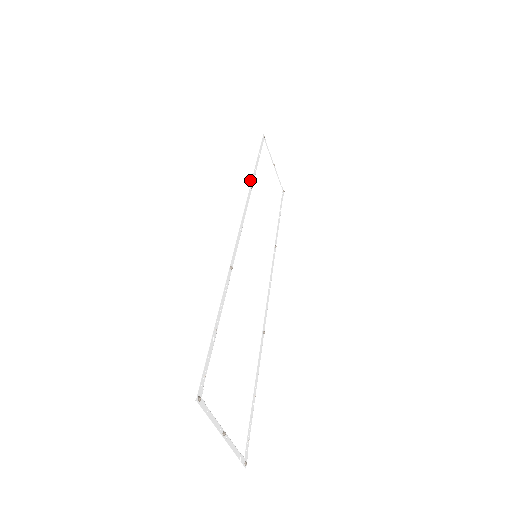
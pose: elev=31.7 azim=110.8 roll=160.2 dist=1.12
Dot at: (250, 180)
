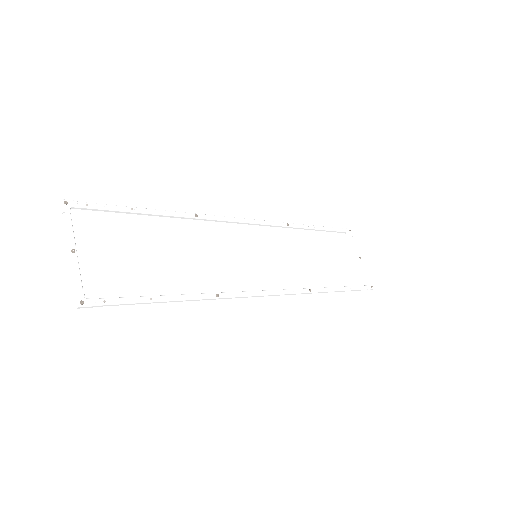
Dot at: (292, 223)
